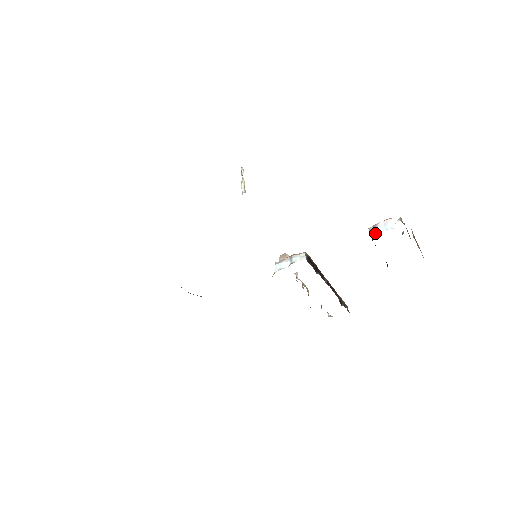
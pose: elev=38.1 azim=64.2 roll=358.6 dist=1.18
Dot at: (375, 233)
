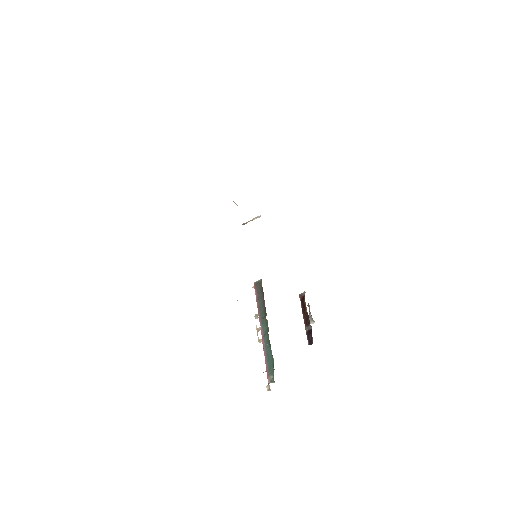
Dot at: occluded
